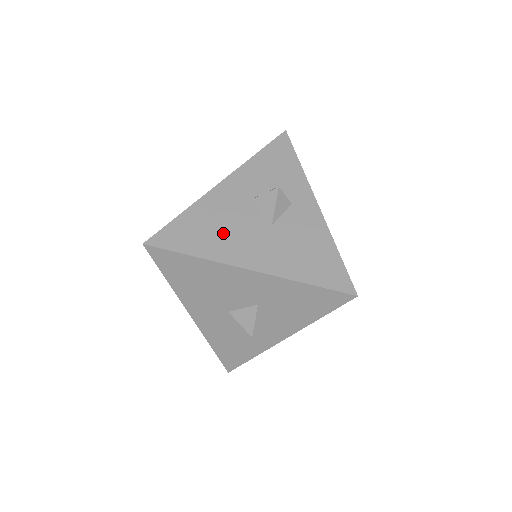
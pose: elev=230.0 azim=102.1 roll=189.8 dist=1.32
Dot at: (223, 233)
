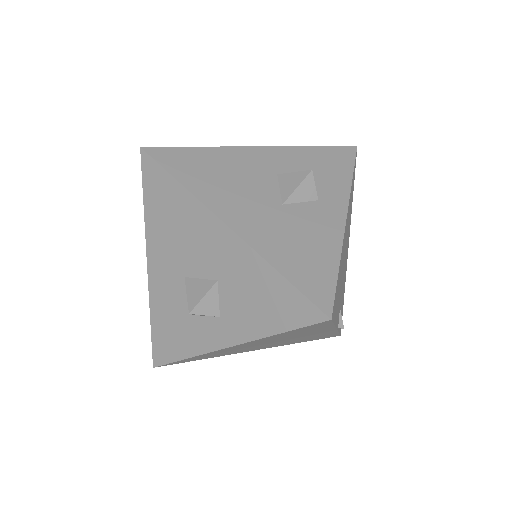
Dot at: (226, 182)
